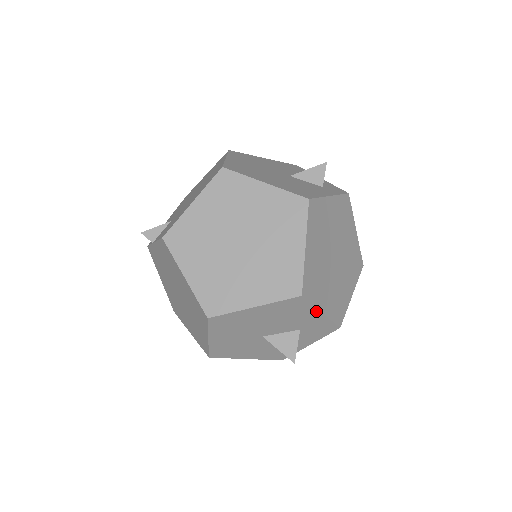
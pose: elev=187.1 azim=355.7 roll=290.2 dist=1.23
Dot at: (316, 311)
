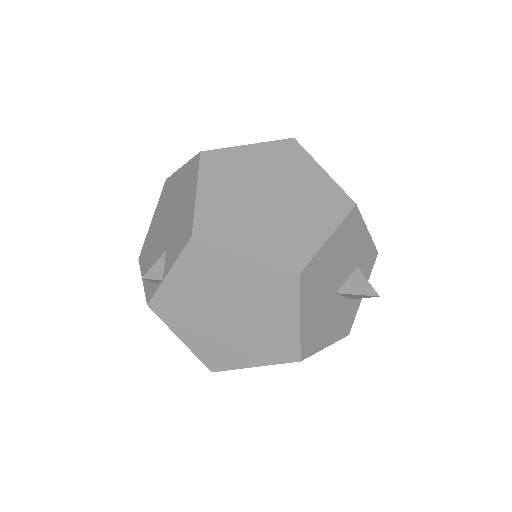
Dot at: (364, 229)
